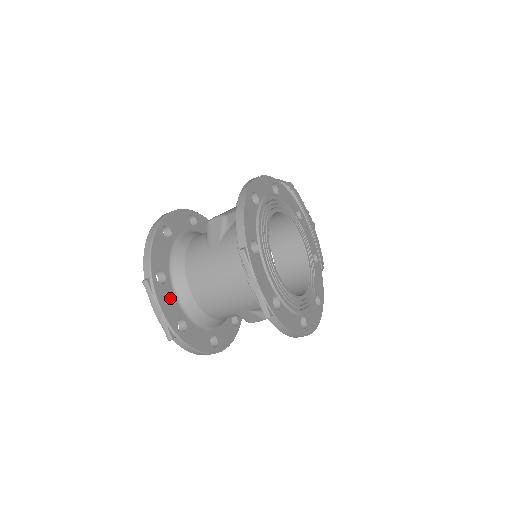
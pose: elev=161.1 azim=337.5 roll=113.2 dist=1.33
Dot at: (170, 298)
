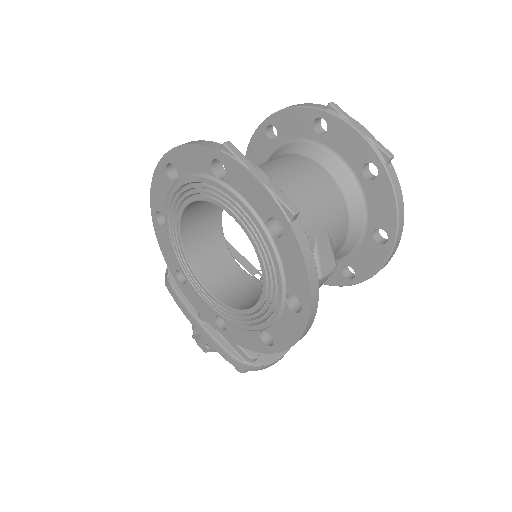
Dot at: occluded
